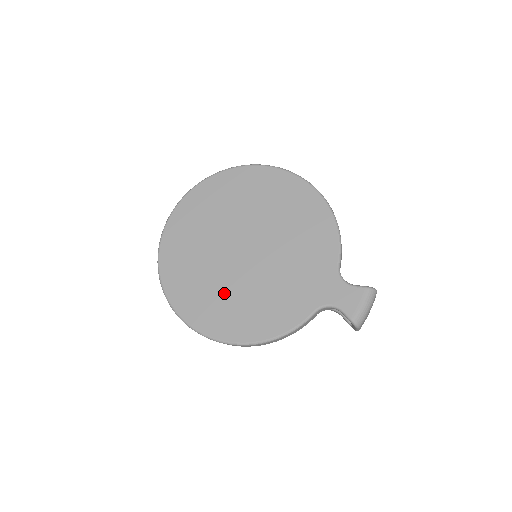
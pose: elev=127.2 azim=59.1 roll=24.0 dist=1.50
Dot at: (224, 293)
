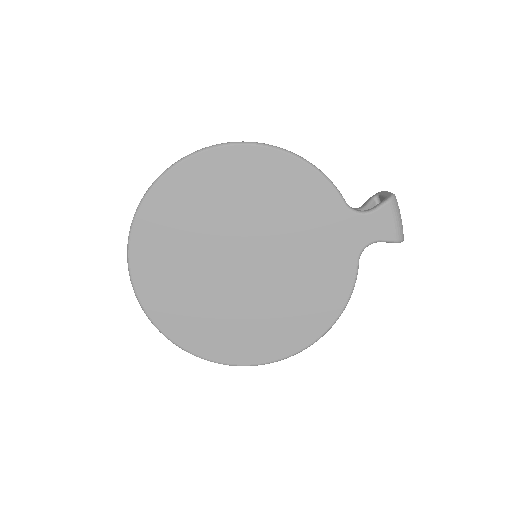
Dot at: (262, 315)
